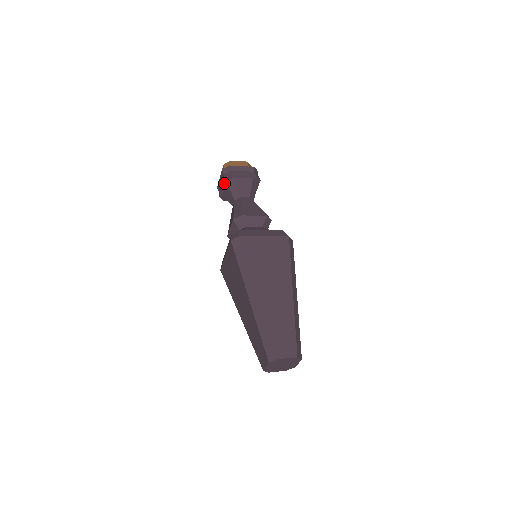
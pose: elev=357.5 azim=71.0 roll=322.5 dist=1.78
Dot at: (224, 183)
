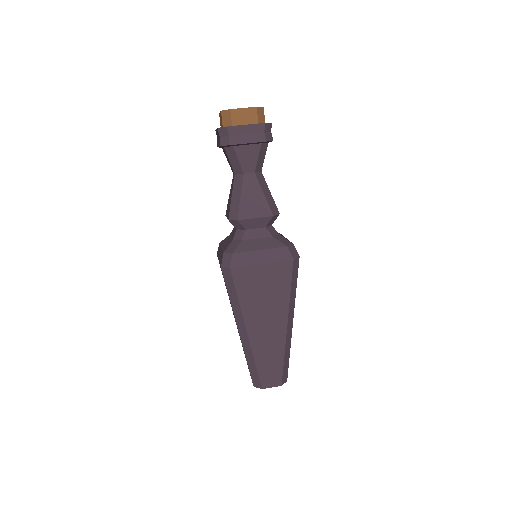
Dot at: occluded
